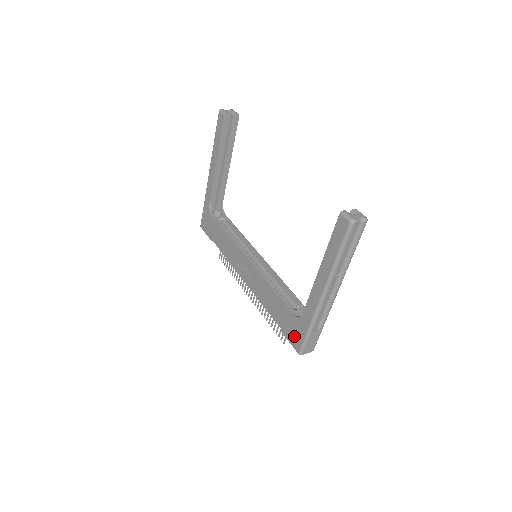
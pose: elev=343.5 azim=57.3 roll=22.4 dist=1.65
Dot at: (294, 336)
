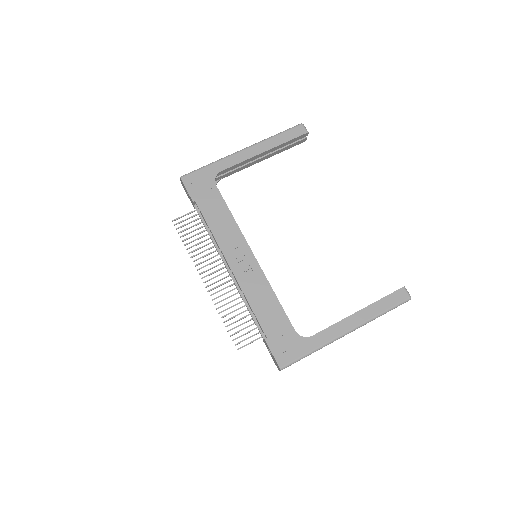
Dot at: (285, 350)
